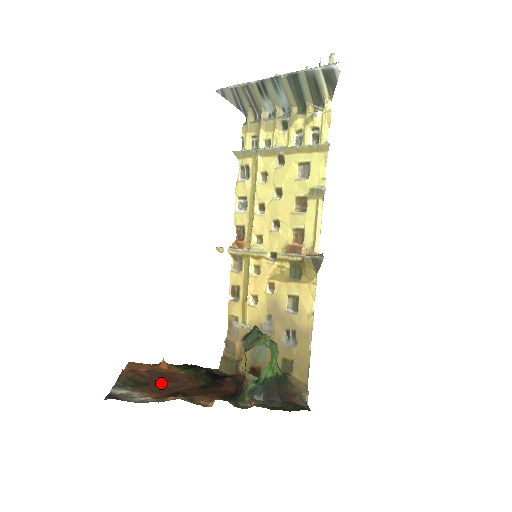
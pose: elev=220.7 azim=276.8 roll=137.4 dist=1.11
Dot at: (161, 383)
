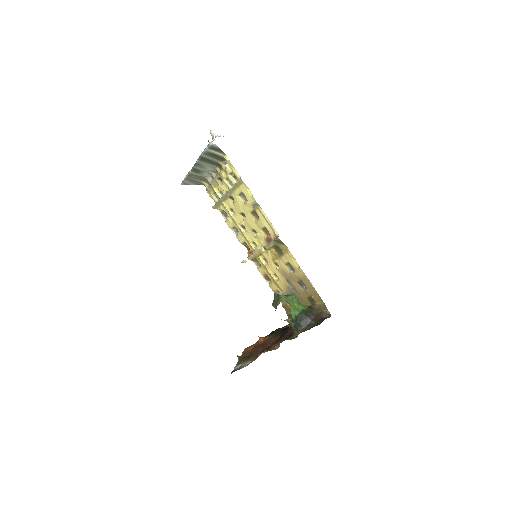
Dot at: (258, 350)
